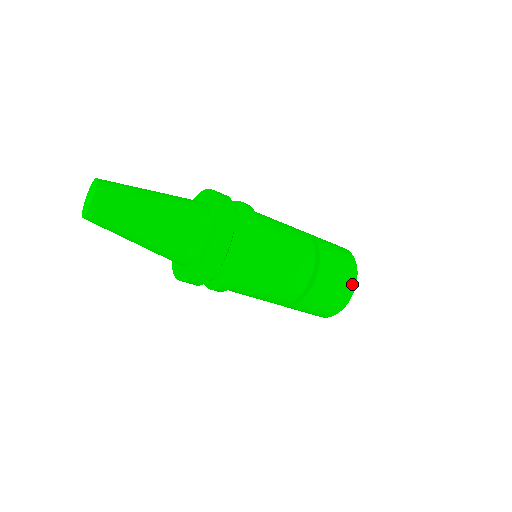
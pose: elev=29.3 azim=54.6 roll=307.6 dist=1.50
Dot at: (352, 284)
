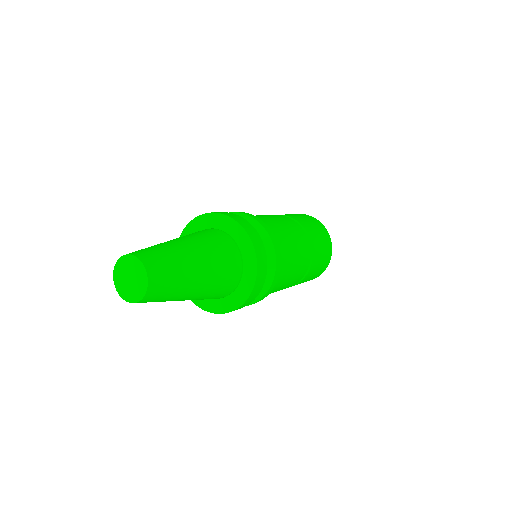
Dot at: (328, 261)
